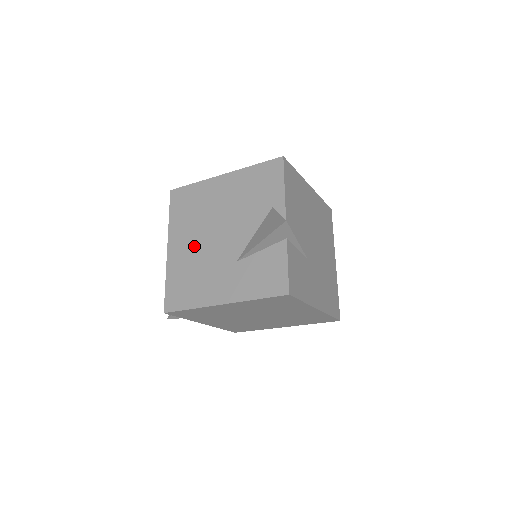
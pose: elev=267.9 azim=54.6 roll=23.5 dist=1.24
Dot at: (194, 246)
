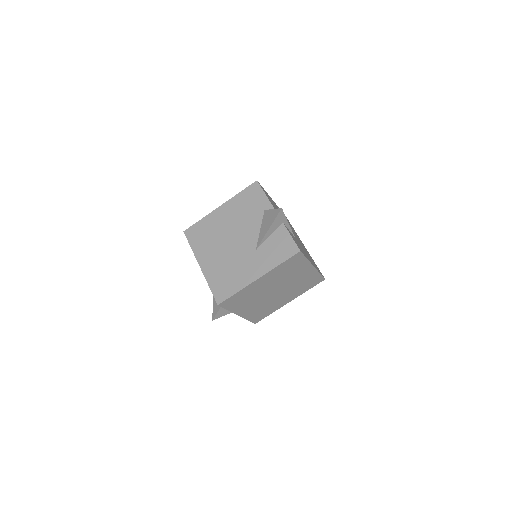
Dot at: (220, 255)
